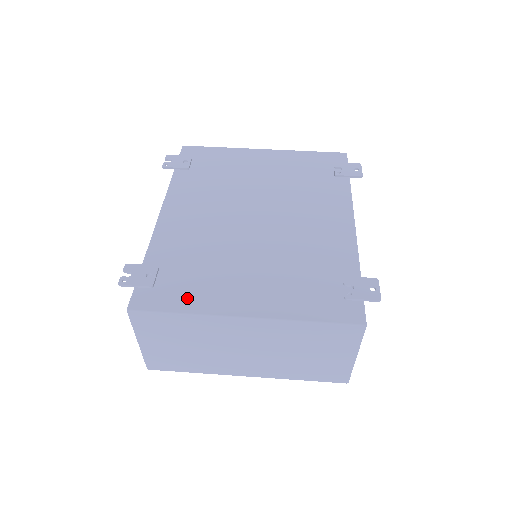
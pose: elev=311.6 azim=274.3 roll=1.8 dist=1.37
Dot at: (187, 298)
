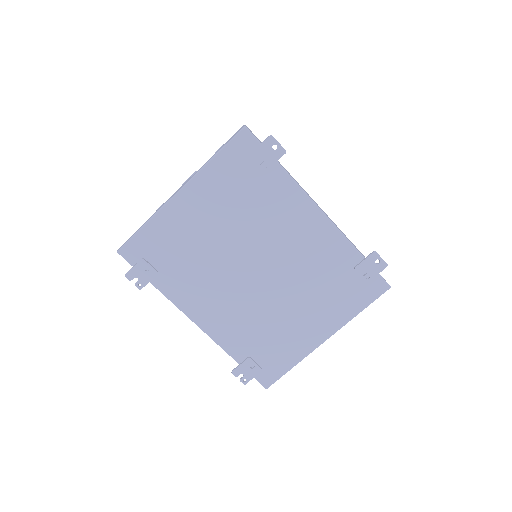
Dot at: (286, 358)
